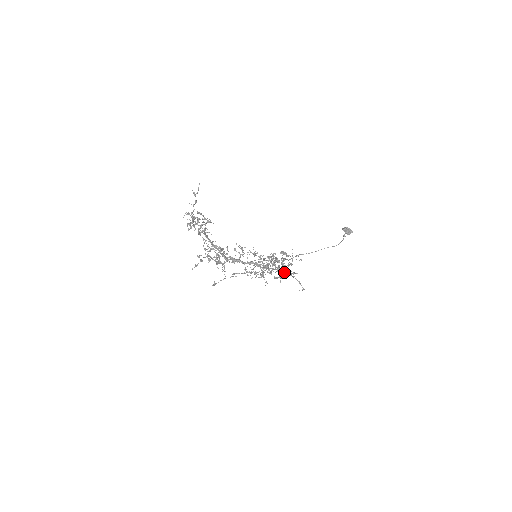
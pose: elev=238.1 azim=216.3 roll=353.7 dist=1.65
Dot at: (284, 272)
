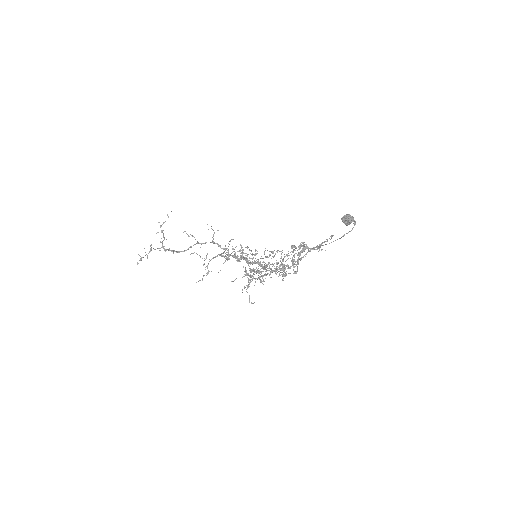
Dot at: occluded
